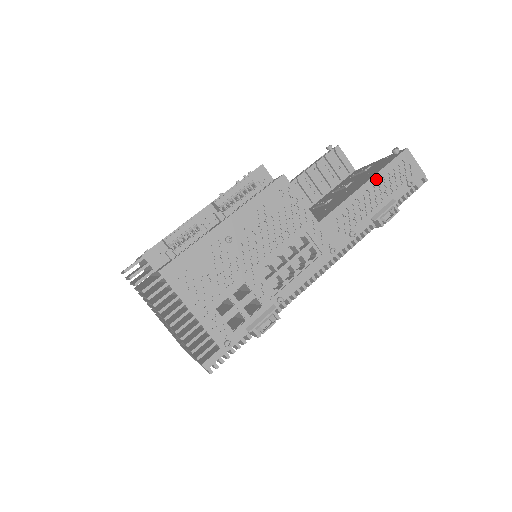
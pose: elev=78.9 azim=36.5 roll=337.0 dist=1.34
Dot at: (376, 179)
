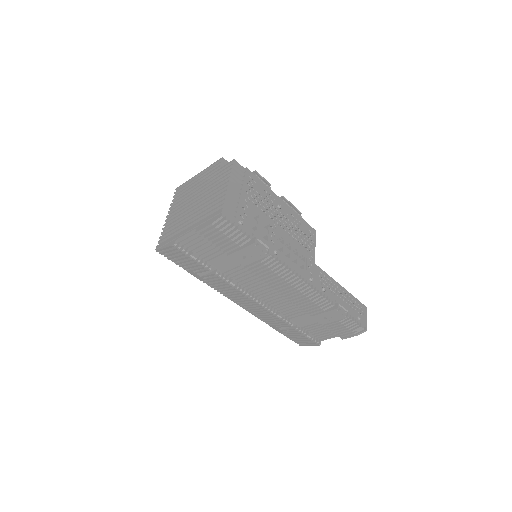
Dot at: (347, 293)
